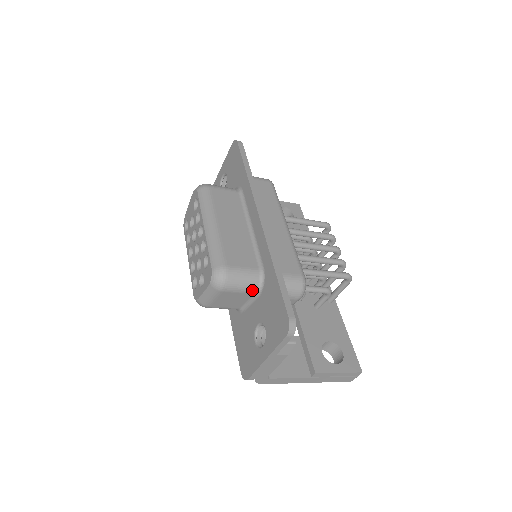
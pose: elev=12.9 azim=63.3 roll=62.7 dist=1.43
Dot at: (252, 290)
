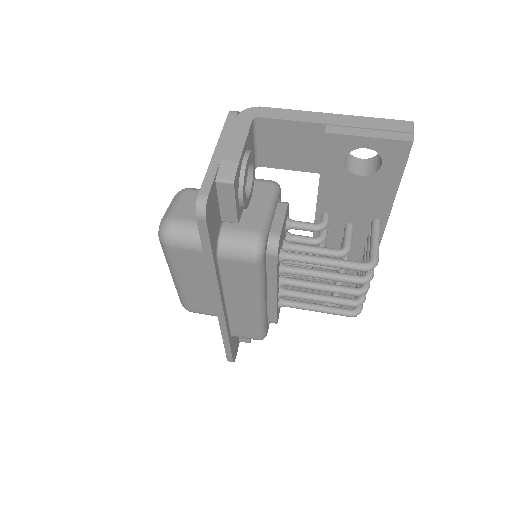
Dot at: occluded
